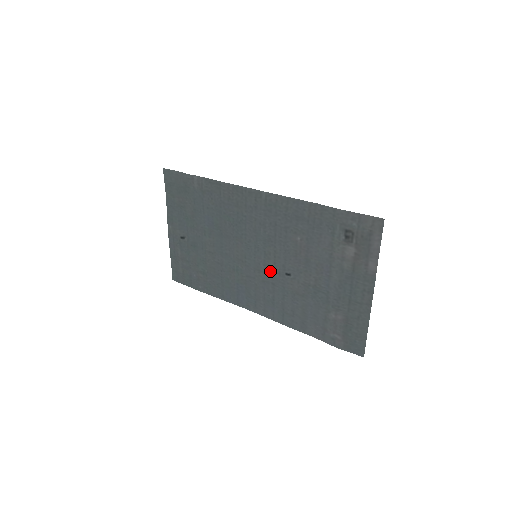
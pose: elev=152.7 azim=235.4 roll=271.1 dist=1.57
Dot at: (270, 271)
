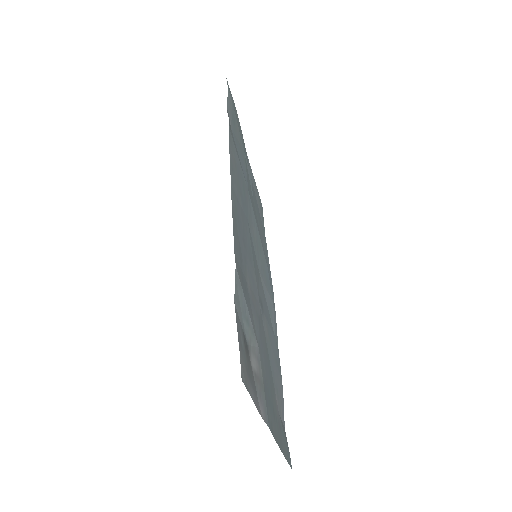
Dot at: (260, 285)
